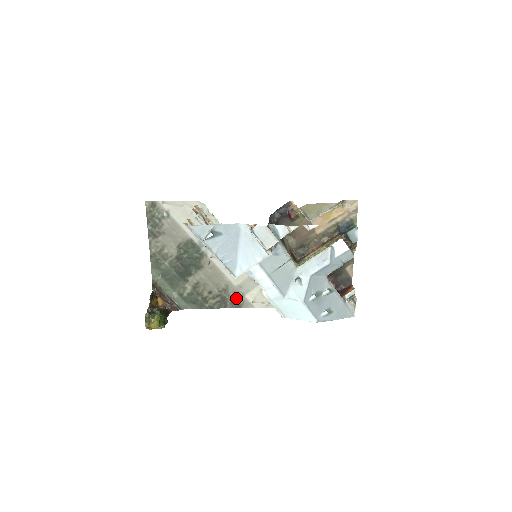
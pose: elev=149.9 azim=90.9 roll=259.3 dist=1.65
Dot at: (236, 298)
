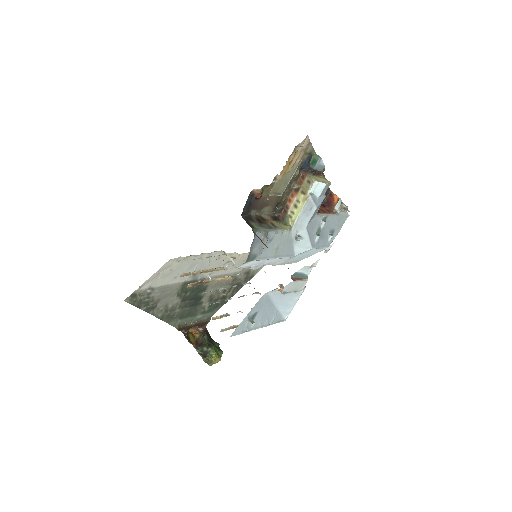
Dot at: (246, 275)
